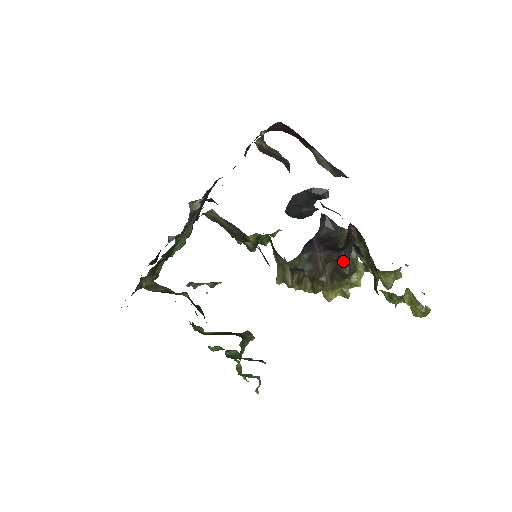
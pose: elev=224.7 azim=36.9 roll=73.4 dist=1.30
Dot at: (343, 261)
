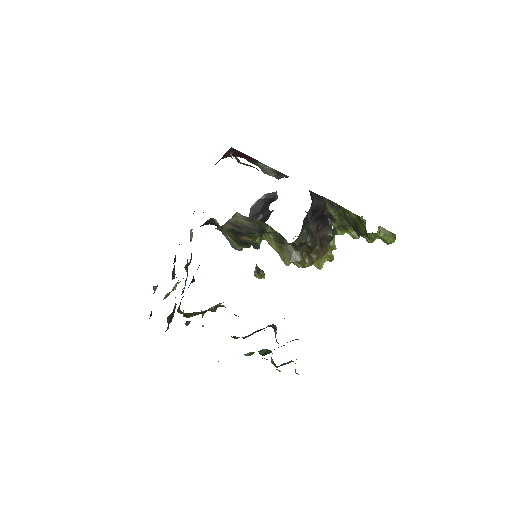
Dot at: (326, 227)
